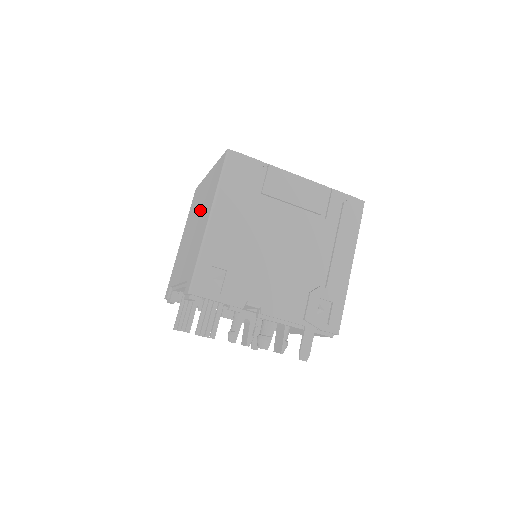
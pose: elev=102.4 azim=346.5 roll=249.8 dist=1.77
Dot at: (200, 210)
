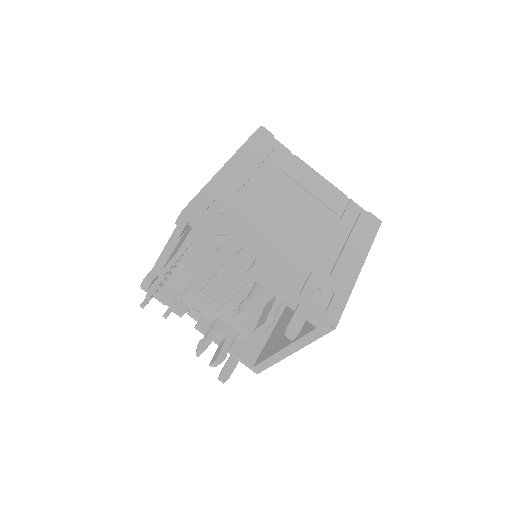
Dot at: occluded
